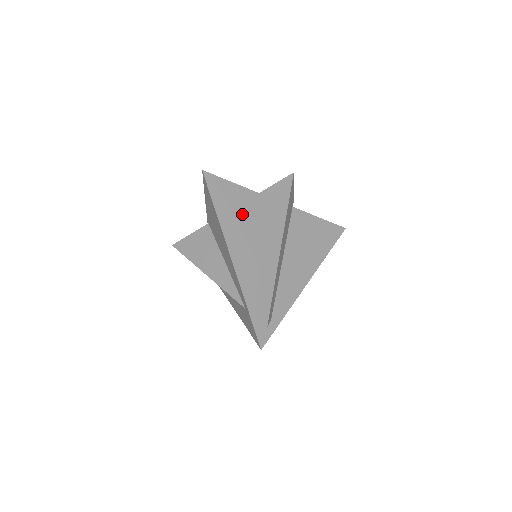
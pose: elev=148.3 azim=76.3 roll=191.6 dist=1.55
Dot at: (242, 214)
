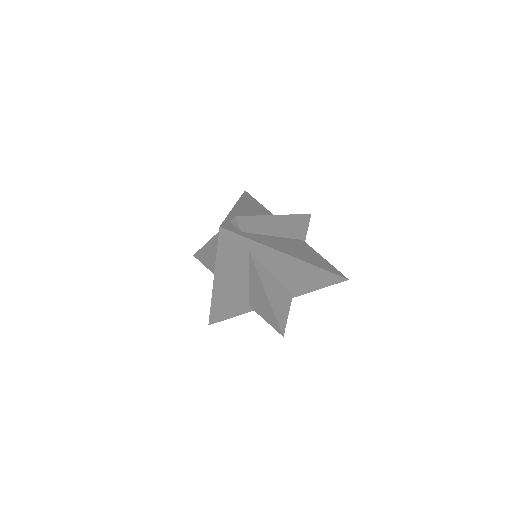
Dot at: (259, 211)
